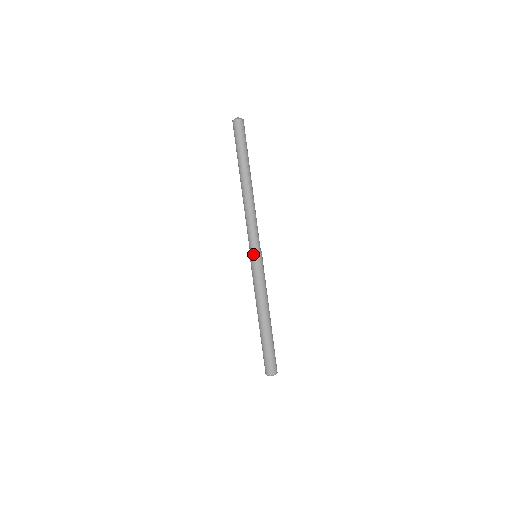
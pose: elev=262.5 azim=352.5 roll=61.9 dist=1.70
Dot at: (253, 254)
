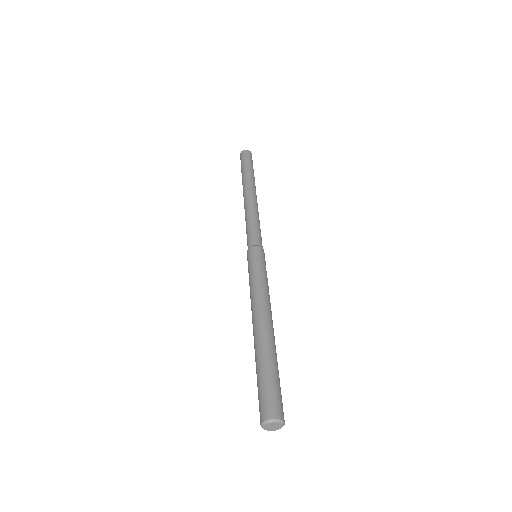
Dot at: (249, 249)
